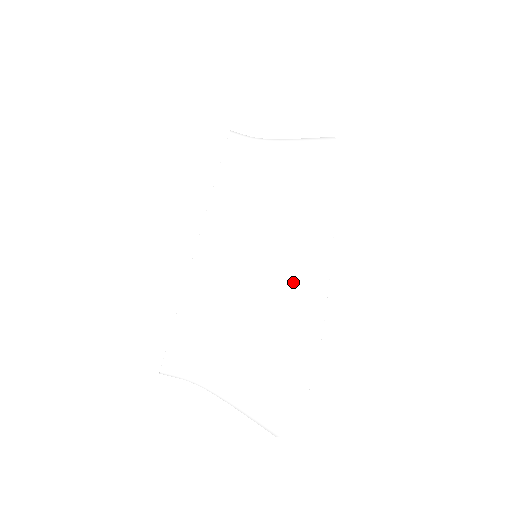
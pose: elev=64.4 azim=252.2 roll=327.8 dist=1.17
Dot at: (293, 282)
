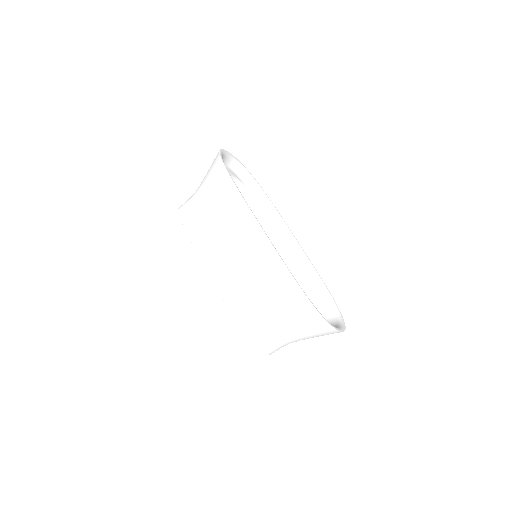
Dot at: (272, 278)
